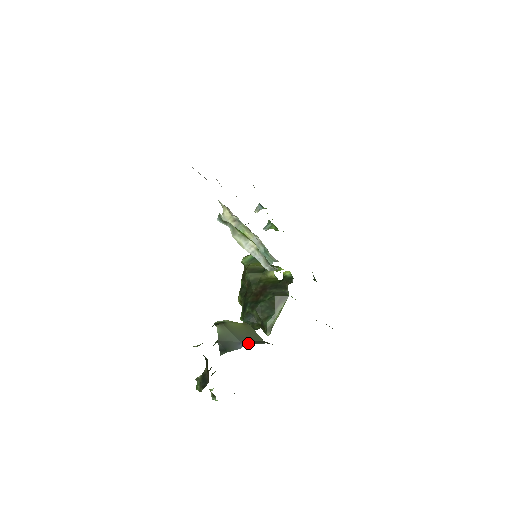
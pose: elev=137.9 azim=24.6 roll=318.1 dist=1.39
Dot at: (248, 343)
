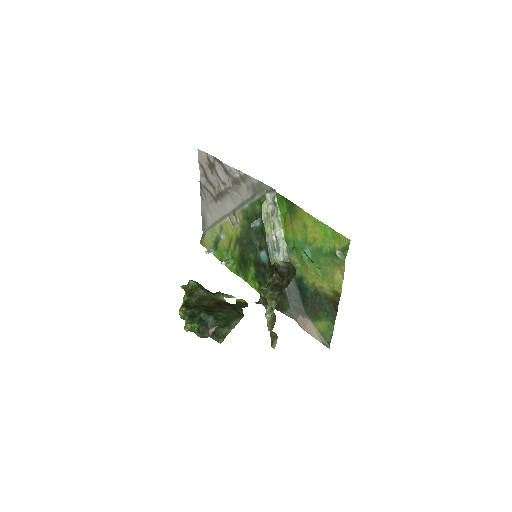
Dot at: occluded
